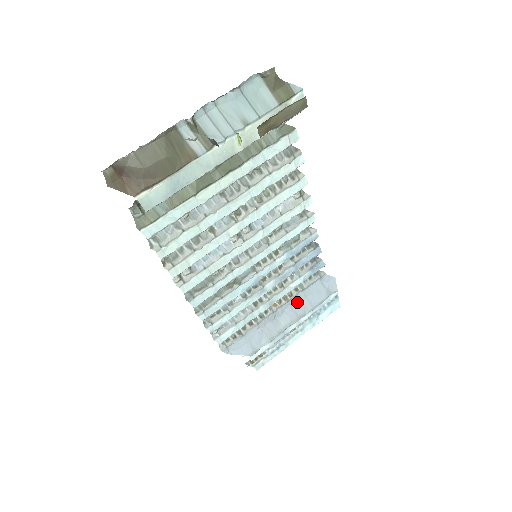
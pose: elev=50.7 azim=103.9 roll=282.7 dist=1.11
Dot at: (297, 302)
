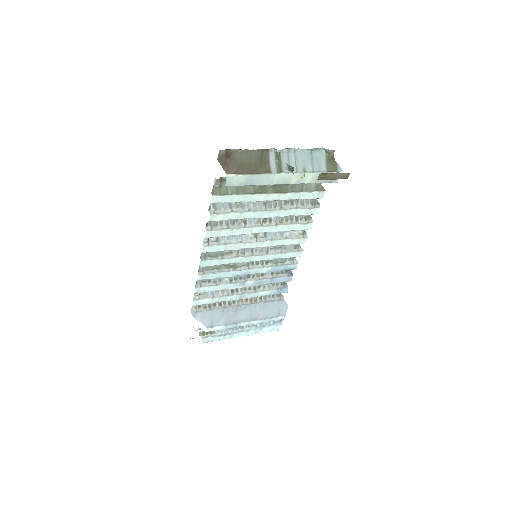
Dot at: (256, 308)
